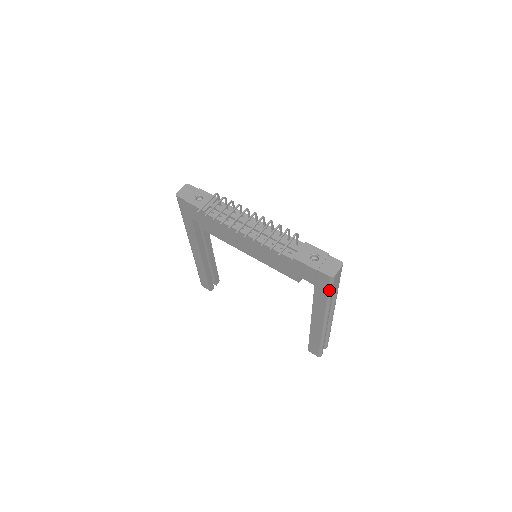
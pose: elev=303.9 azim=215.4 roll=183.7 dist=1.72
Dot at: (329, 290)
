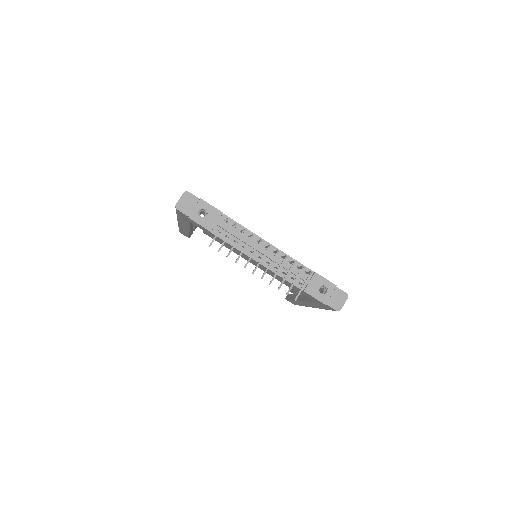
Dot at: occluded
